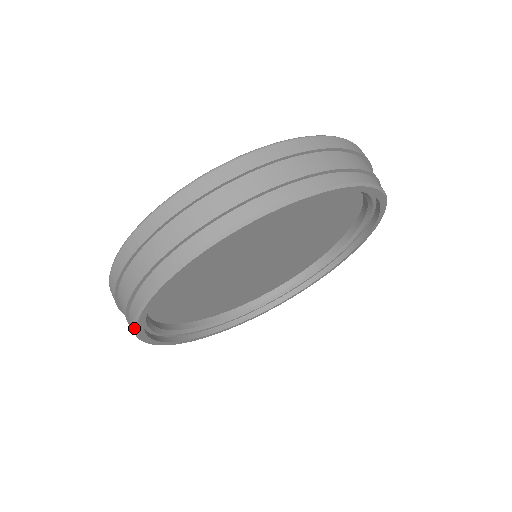
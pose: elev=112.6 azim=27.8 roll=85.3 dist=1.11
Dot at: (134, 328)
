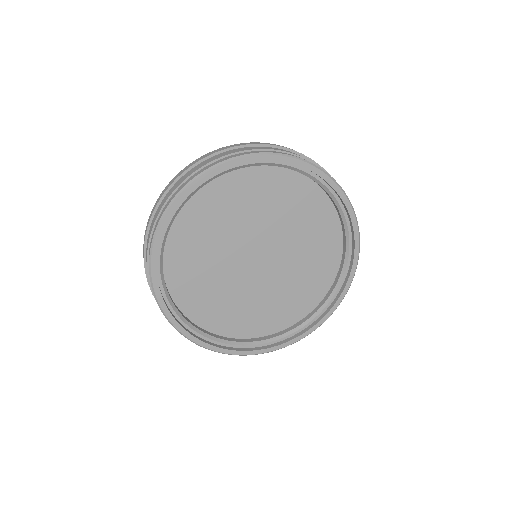
Dot at: (165, 317)
